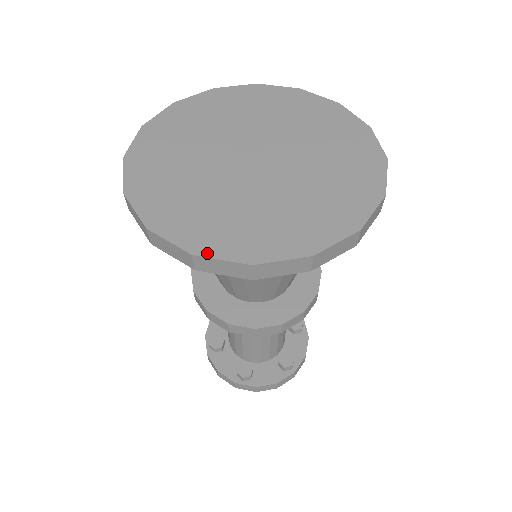
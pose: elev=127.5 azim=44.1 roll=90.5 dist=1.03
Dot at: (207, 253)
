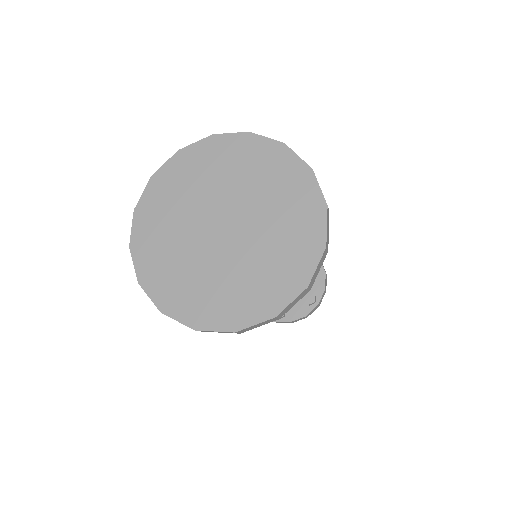
Dot at: (204, 327)
